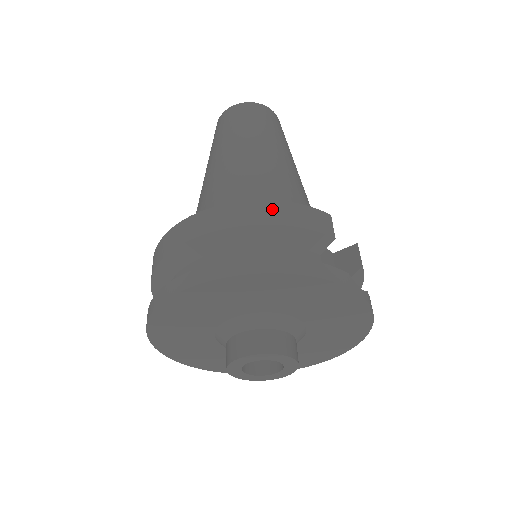
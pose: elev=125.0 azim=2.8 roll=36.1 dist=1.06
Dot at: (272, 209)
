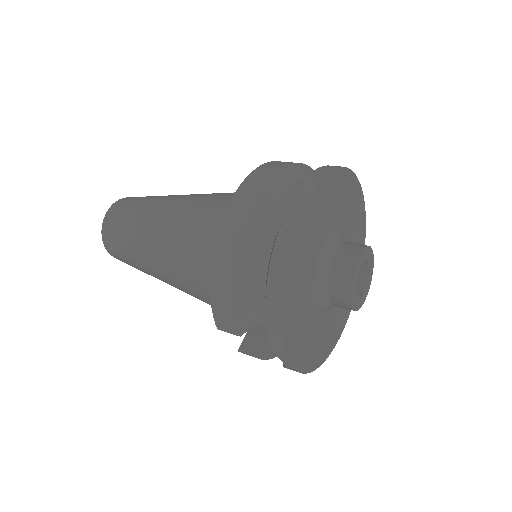
Dot at: (282, 162)
